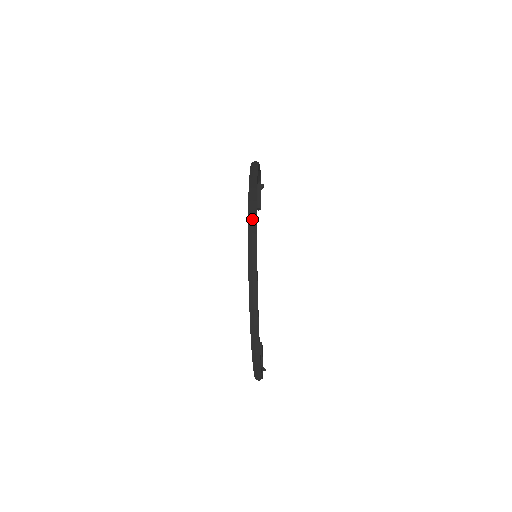
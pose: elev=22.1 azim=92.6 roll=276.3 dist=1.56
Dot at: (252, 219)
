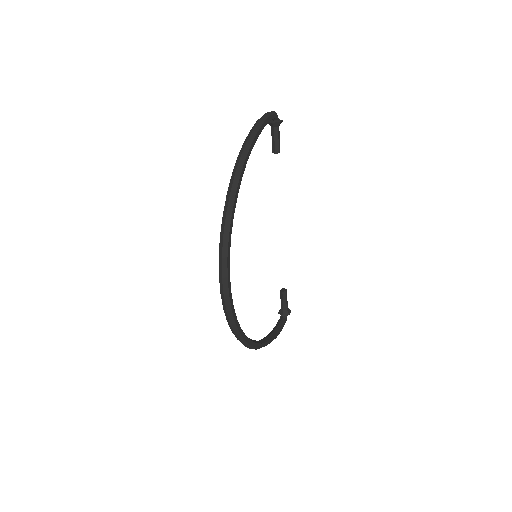
Dot at: (222, 281)
